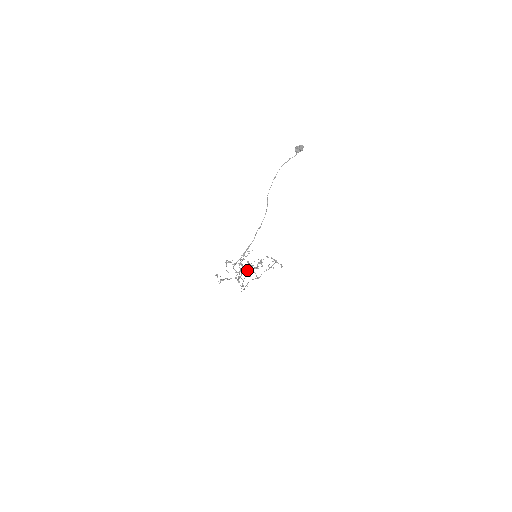
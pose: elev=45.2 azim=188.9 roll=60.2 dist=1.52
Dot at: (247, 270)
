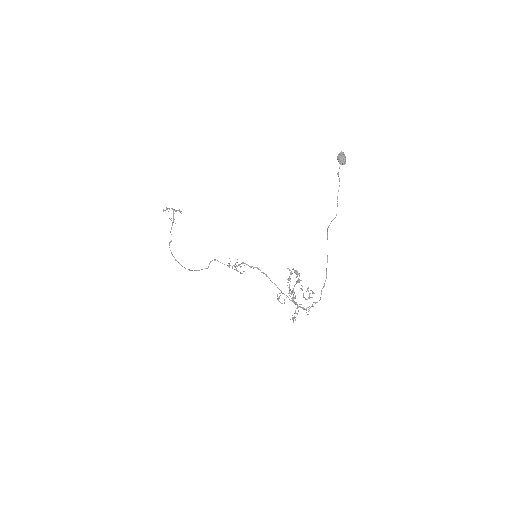
Dot at: occluded
